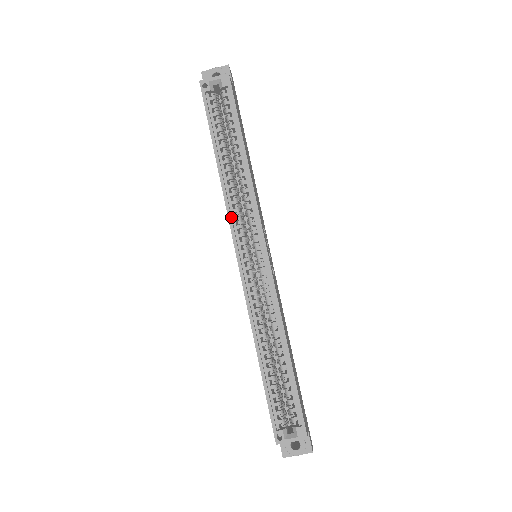
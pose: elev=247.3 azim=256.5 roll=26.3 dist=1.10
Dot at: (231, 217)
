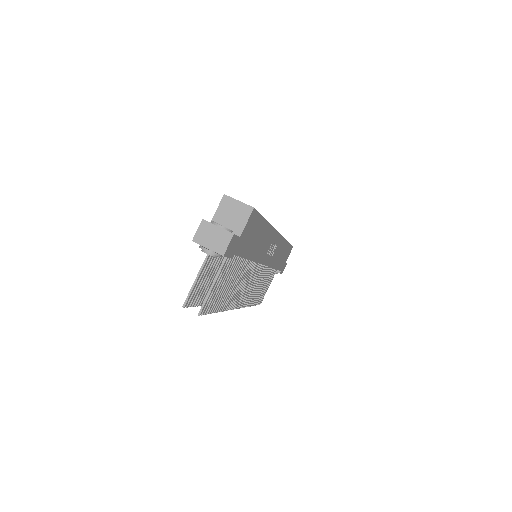
Dot at: occluded
